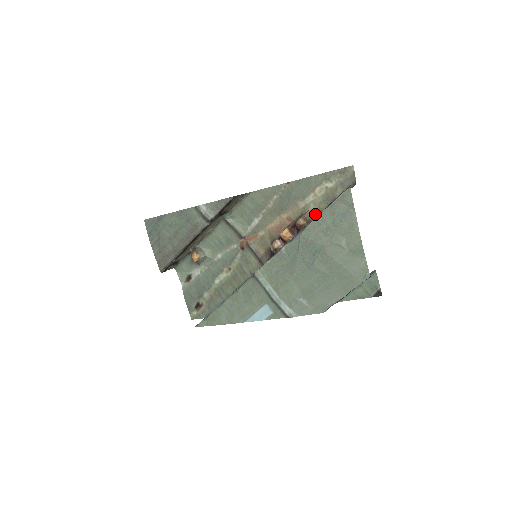
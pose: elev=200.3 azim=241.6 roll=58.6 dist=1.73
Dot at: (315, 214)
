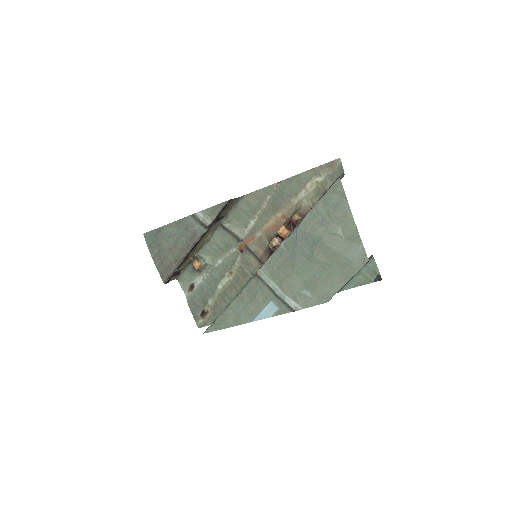
Dot at: (309, 209)
